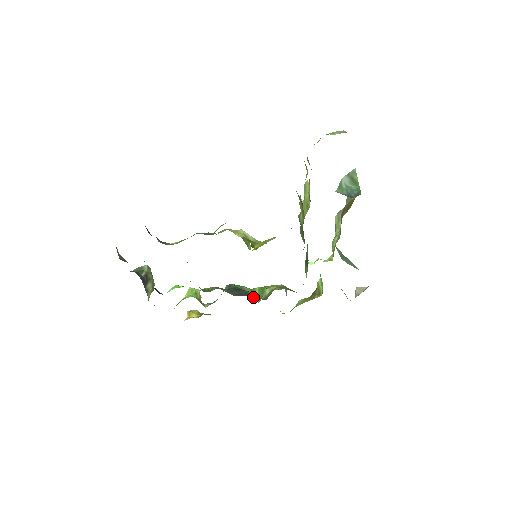
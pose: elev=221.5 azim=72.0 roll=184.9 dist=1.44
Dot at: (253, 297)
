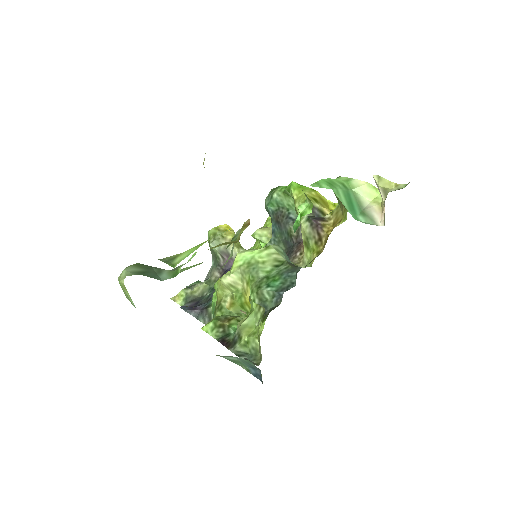
Dot at: occluded
